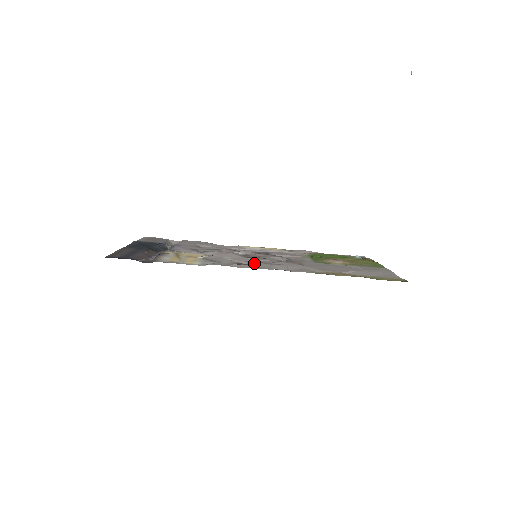
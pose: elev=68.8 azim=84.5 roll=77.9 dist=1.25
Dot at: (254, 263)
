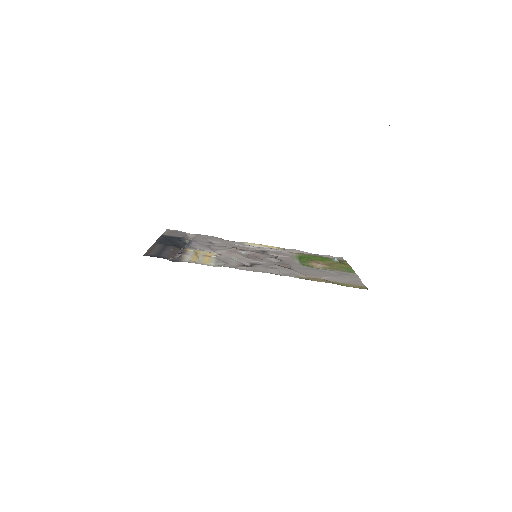
Dot at: (254, 265)
